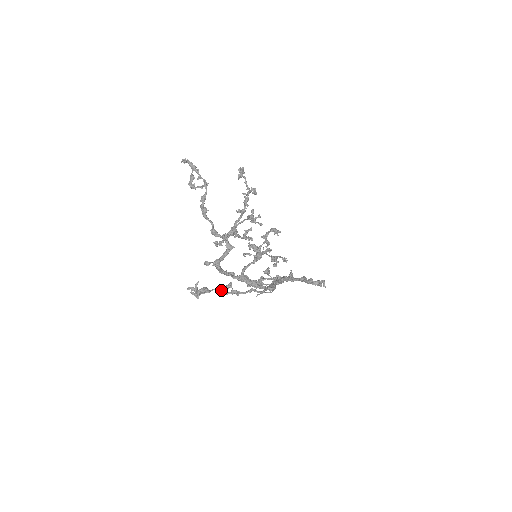
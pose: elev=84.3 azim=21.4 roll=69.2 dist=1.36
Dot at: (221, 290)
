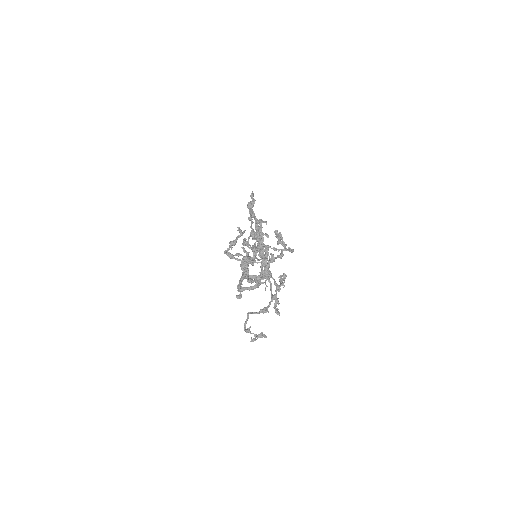
Dot at: (255, 313)
